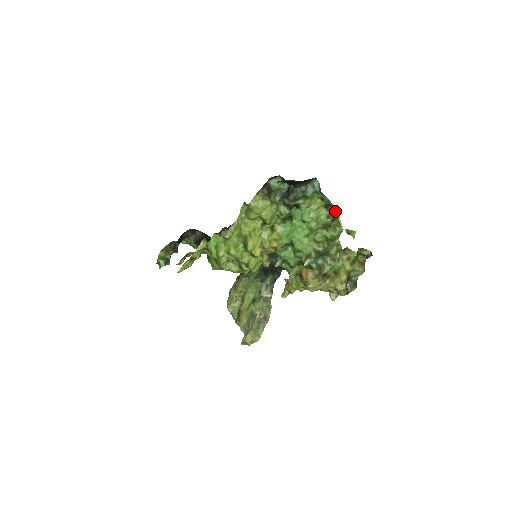
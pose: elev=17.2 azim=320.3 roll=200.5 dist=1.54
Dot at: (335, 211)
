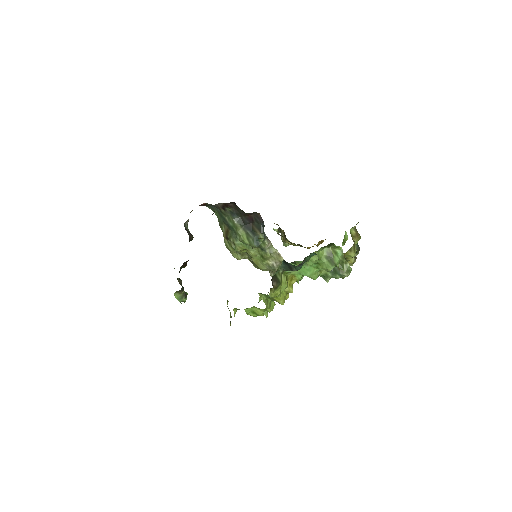
Dot at: occluded
